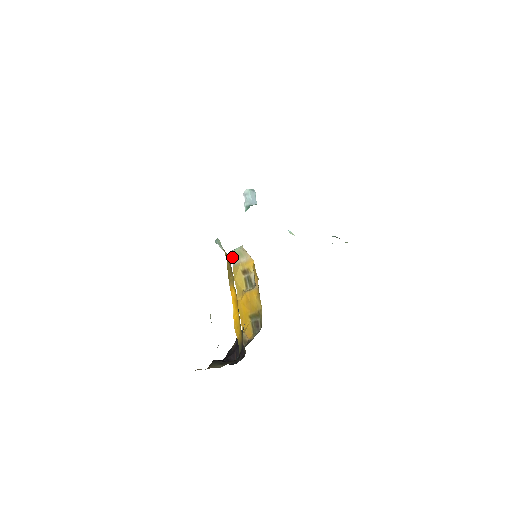
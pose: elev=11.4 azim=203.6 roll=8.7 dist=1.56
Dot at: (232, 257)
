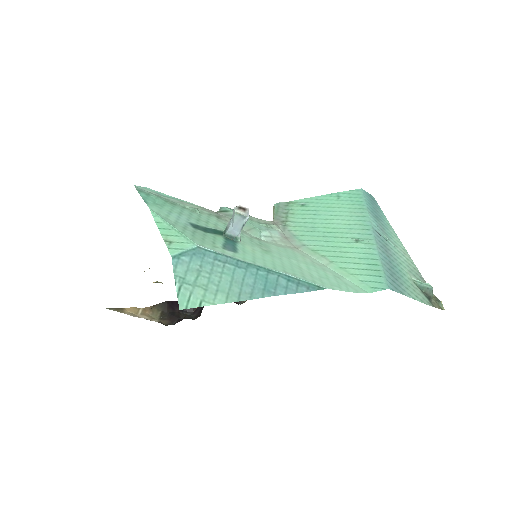
Dot at: occluded
